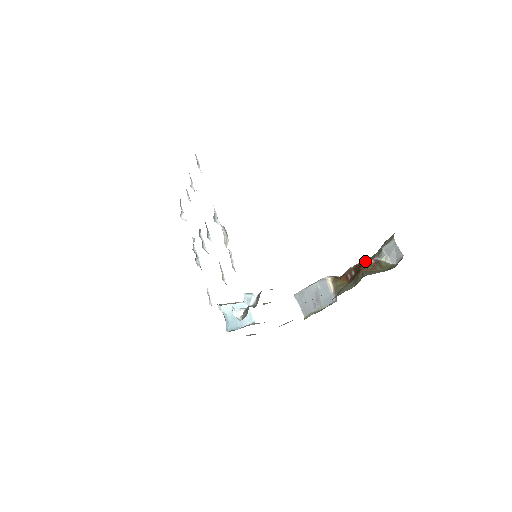
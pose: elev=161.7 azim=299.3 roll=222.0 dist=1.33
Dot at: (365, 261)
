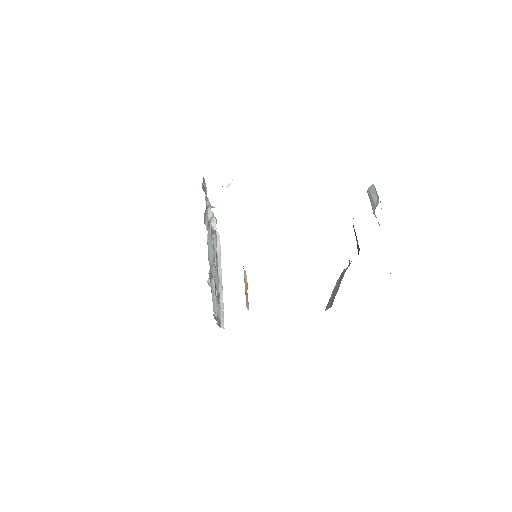
Dot at: occluded
